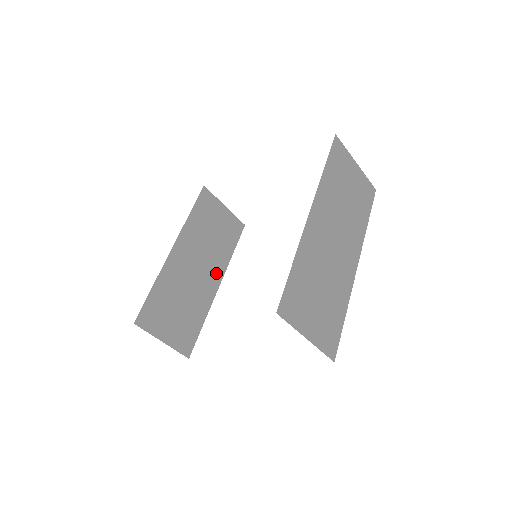
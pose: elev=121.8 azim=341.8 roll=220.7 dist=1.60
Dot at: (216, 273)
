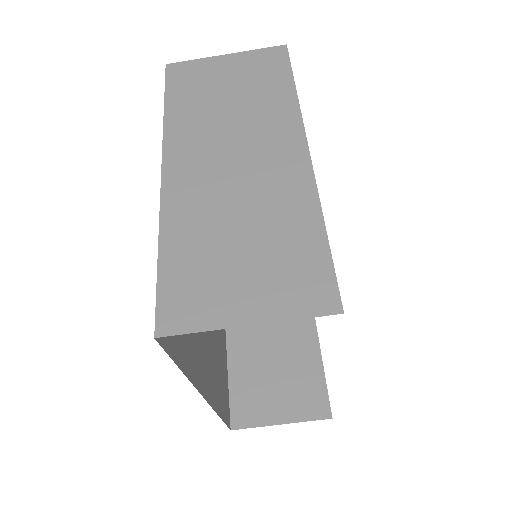
Dot at: occluded
